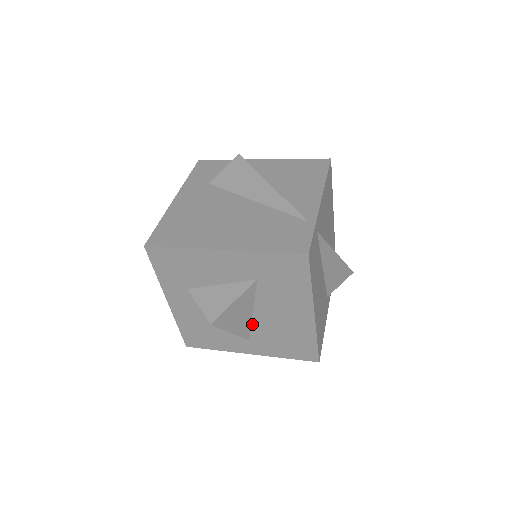
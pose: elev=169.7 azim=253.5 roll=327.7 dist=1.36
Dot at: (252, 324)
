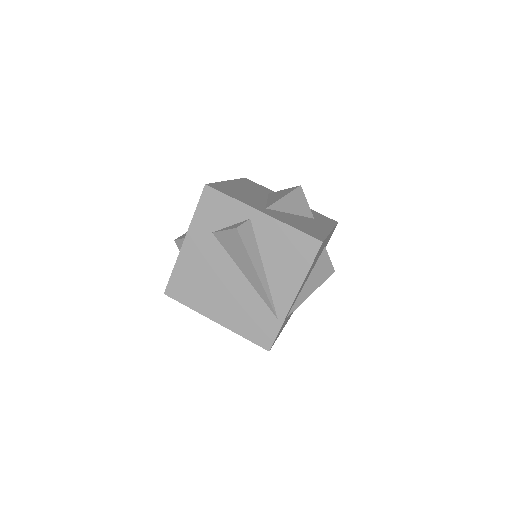
Dot at: occluded
